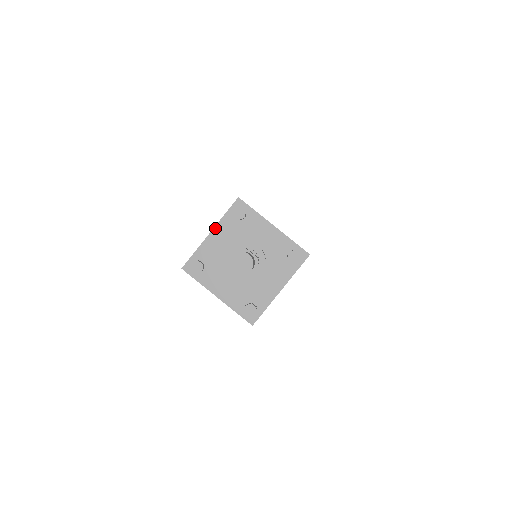
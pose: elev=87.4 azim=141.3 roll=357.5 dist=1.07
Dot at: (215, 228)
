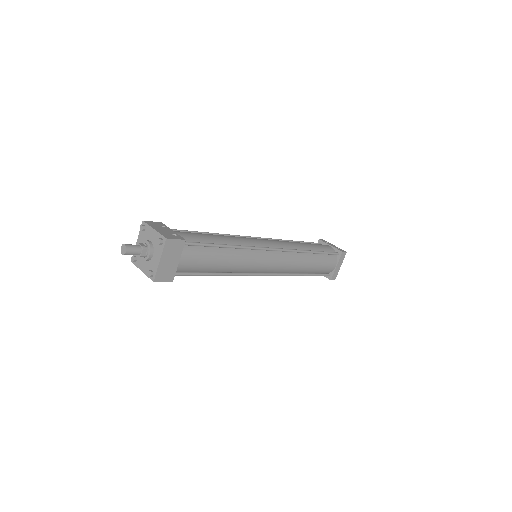
Dot at: (138, 238)
